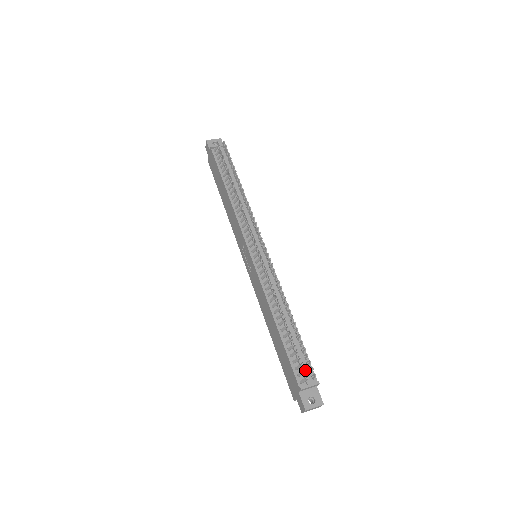
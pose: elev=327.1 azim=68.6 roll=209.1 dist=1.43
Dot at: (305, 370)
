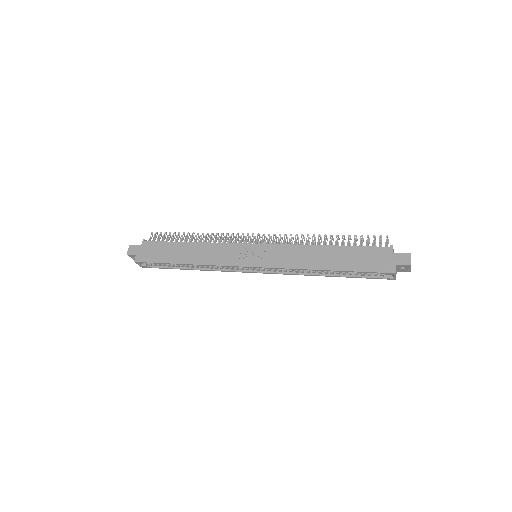
Dot at: (380, 235)
